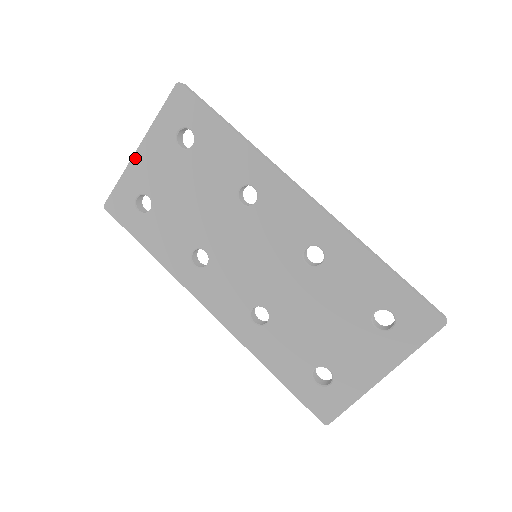
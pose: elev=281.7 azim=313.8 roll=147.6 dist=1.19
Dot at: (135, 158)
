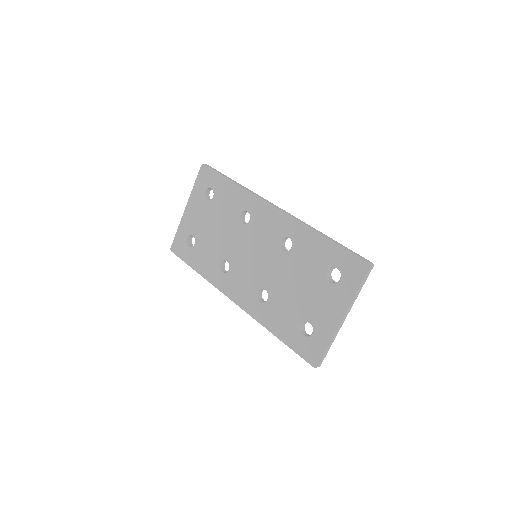
Dot at: (184, 214)
